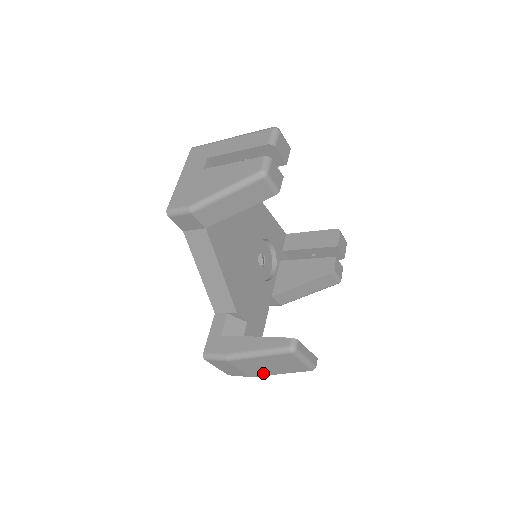
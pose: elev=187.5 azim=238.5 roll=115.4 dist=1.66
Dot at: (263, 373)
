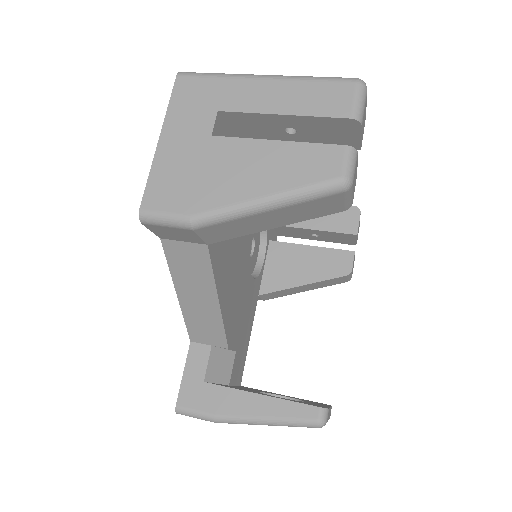
Dot at: occluded
